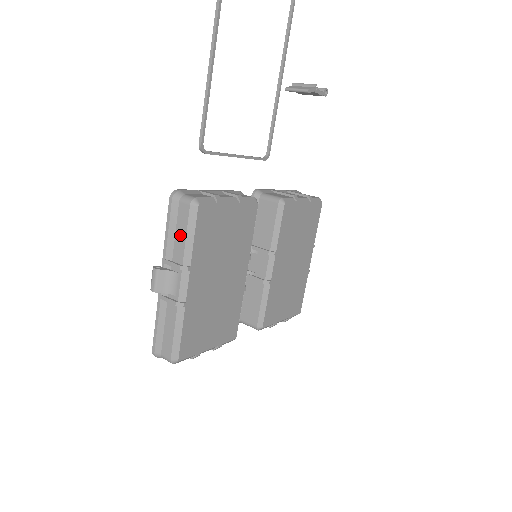
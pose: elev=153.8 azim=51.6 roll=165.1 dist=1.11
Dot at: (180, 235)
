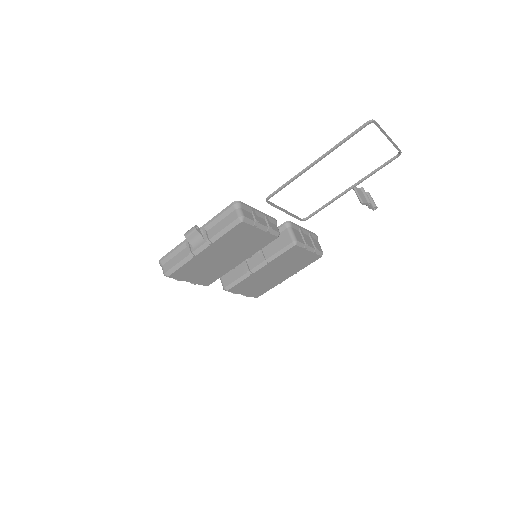
Dot at: (221, 225)
